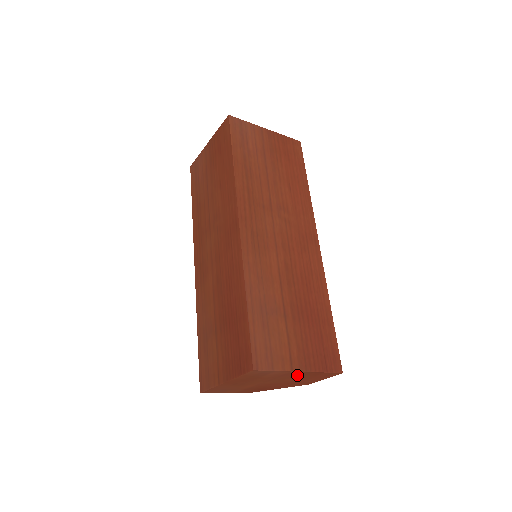
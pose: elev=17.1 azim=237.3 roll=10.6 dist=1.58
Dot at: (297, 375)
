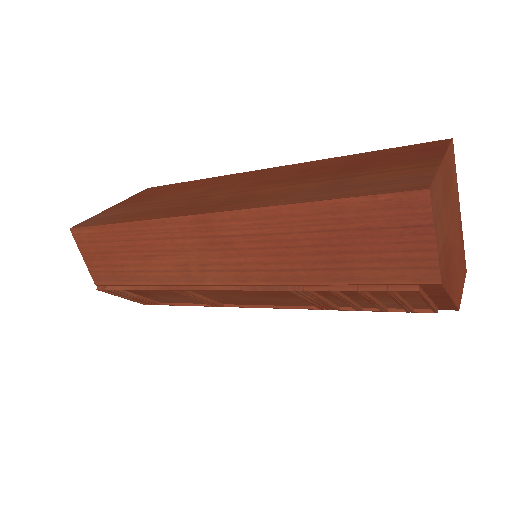
Dot at: (458, 225)
